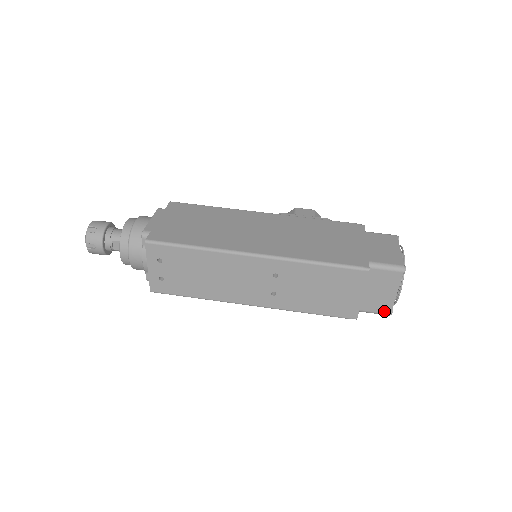
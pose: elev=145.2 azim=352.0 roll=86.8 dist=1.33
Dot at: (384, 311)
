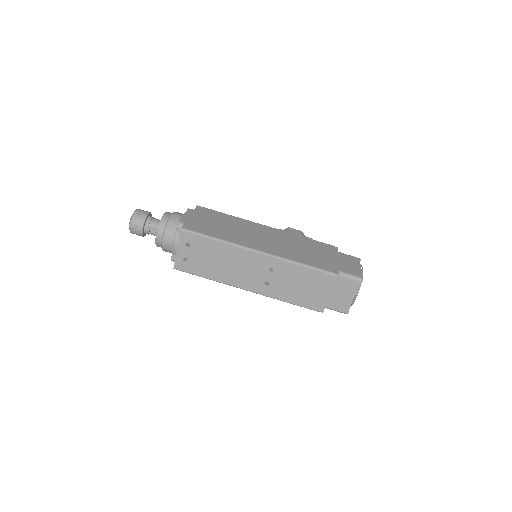
Dot at: (343, 310)
